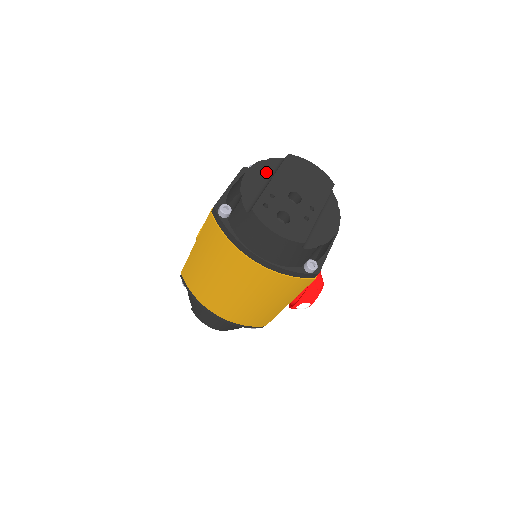
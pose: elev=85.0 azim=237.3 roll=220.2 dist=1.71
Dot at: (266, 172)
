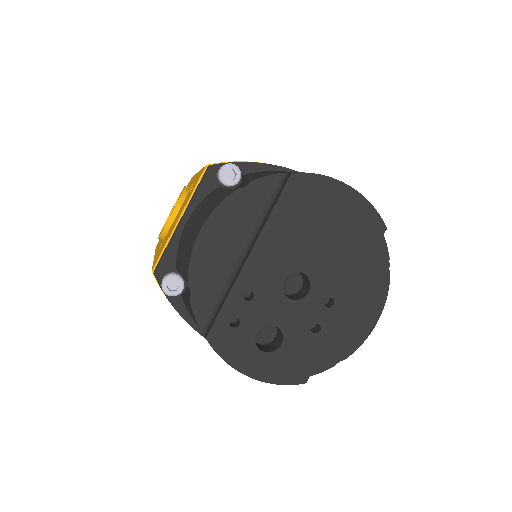
Dot at: (243, 220)
